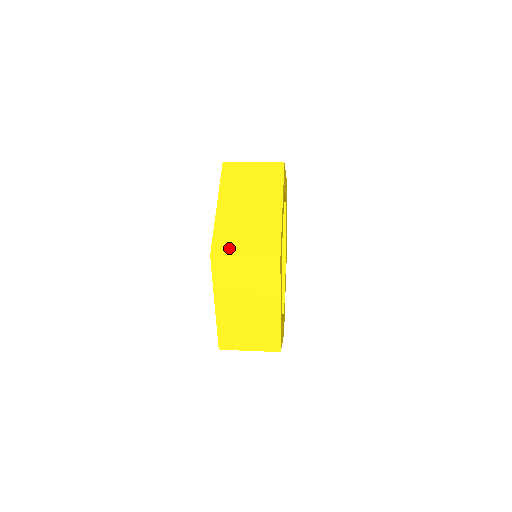
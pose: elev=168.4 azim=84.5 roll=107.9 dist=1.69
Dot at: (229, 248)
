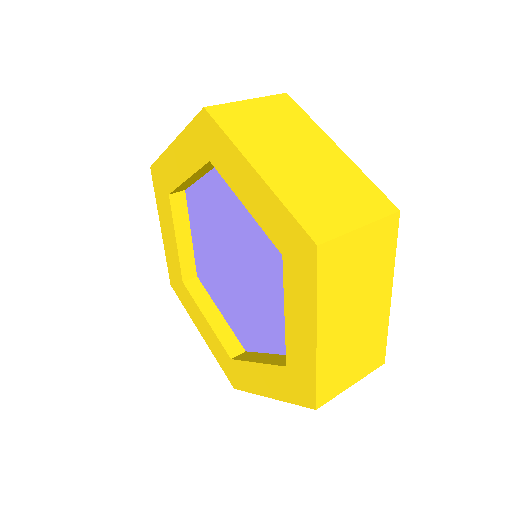
Dot at: (332, 224)
